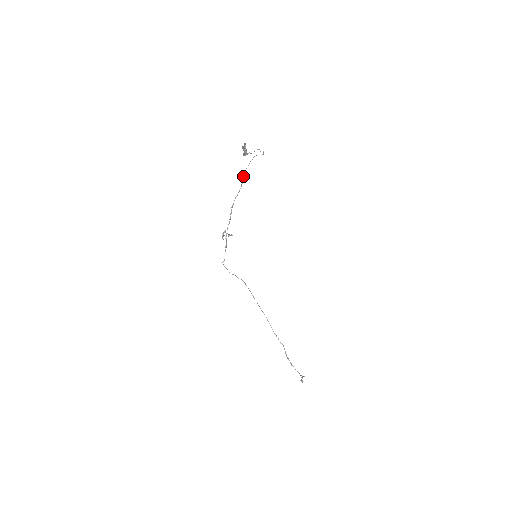
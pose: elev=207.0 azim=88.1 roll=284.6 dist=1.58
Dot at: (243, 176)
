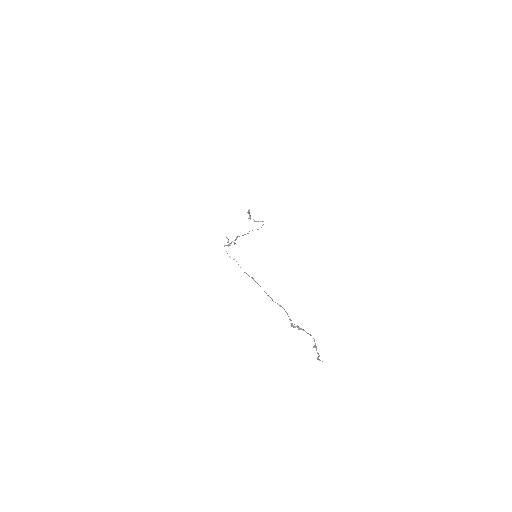
Dot at: occluded
